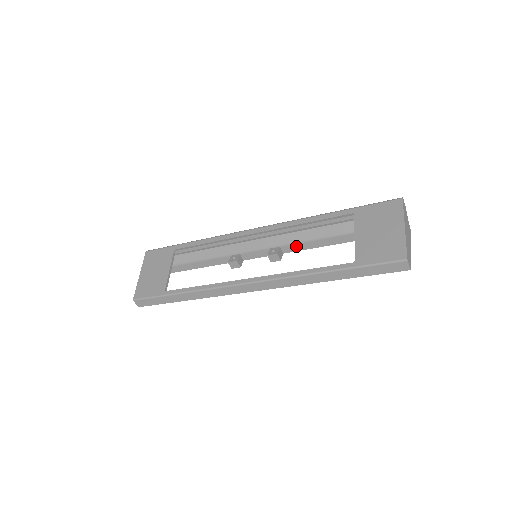
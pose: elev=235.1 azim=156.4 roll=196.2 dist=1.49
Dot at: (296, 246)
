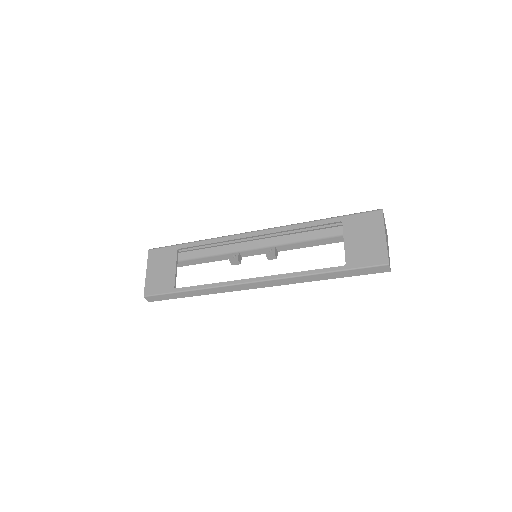
Dot at: (290, 246)
